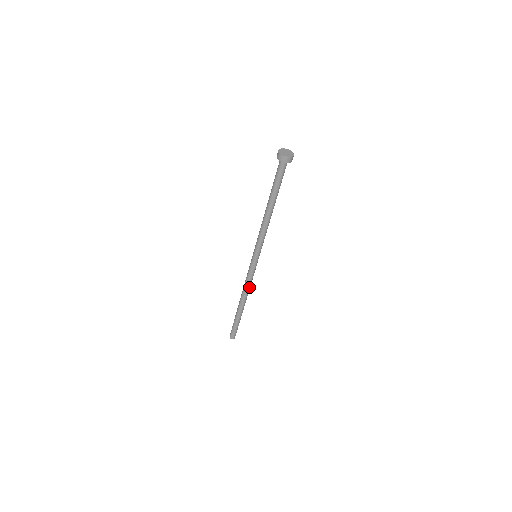
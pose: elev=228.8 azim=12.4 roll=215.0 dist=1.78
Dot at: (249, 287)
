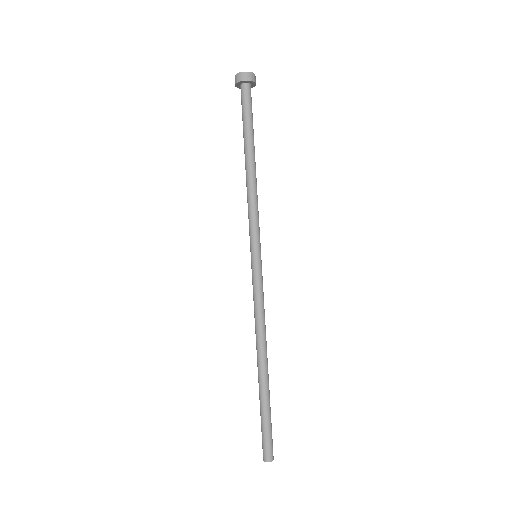
Dot at: (263, 322)
